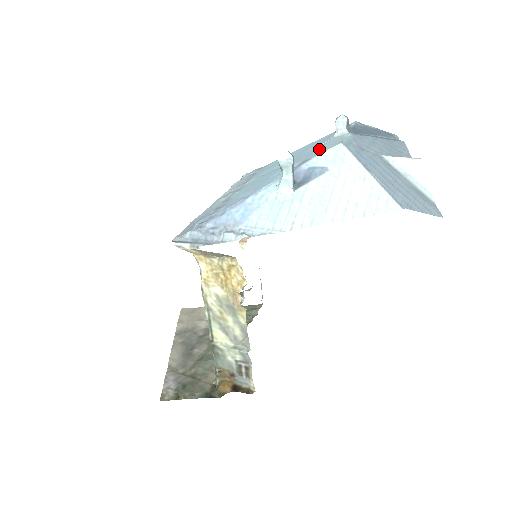
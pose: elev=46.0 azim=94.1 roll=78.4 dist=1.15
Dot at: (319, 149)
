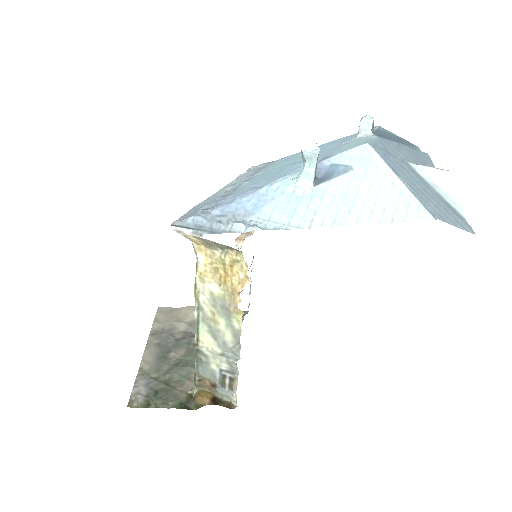
Dot at: (341, 147)
